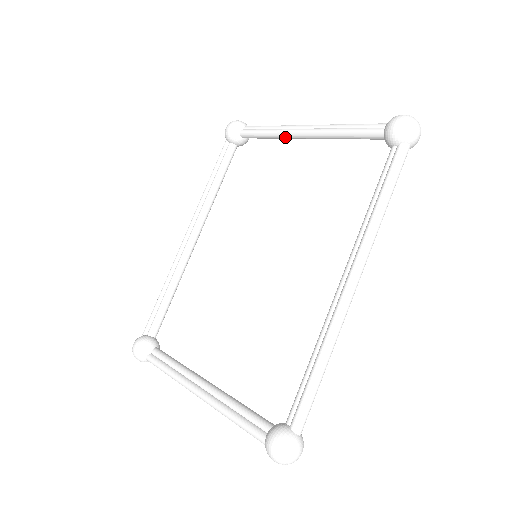
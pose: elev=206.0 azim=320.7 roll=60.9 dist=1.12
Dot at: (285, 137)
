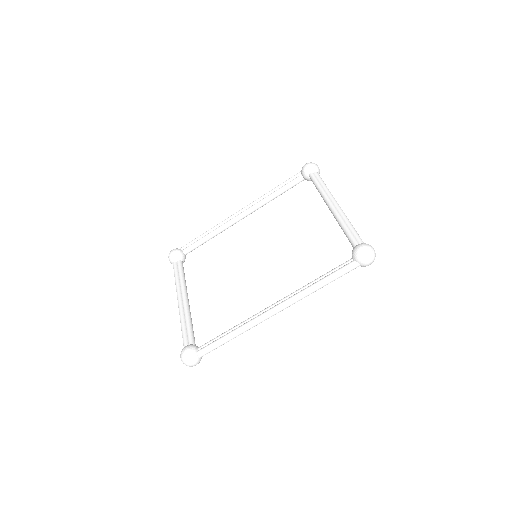
Dot at: (324, 200)
